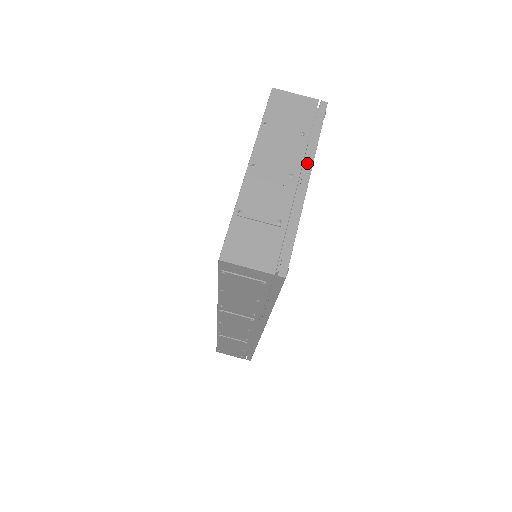
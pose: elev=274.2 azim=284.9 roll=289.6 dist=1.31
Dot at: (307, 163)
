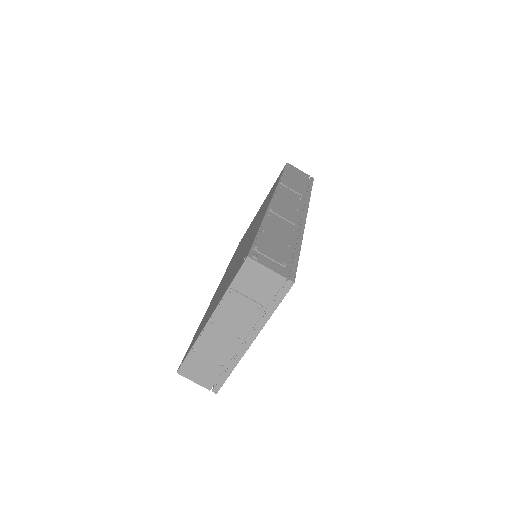
Dot at: (255, 330)
